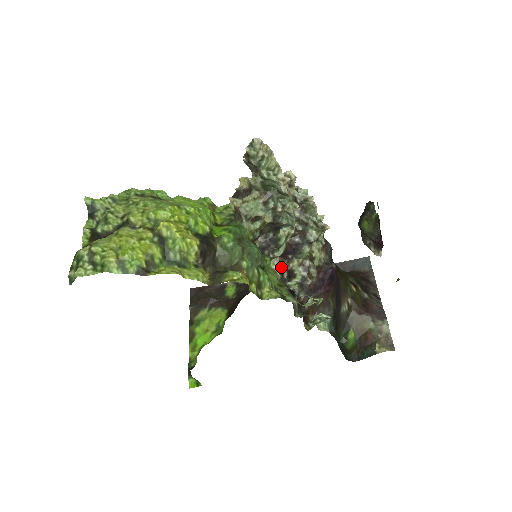
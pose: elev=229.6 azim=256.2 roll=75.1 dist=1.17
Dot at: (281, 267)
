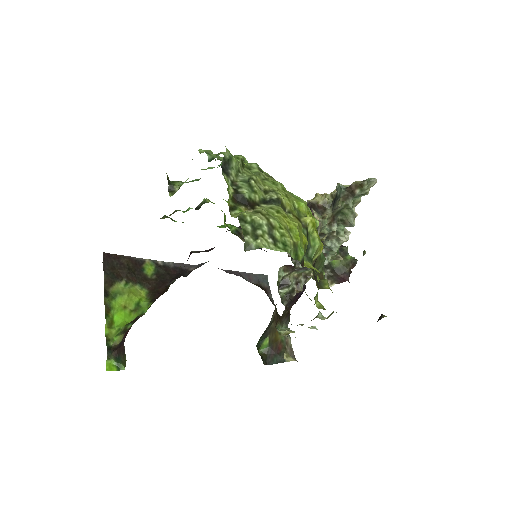
Dot at: (284, 275)
